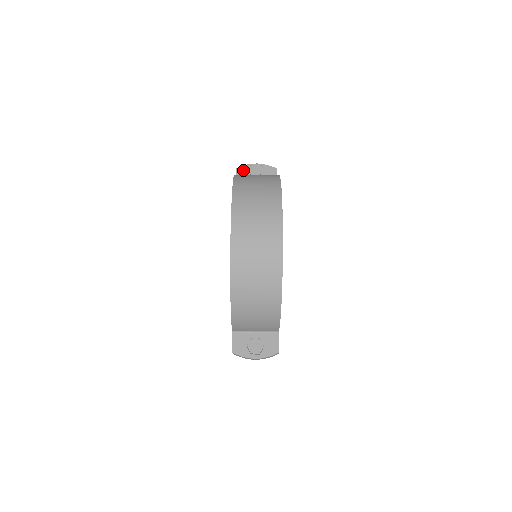
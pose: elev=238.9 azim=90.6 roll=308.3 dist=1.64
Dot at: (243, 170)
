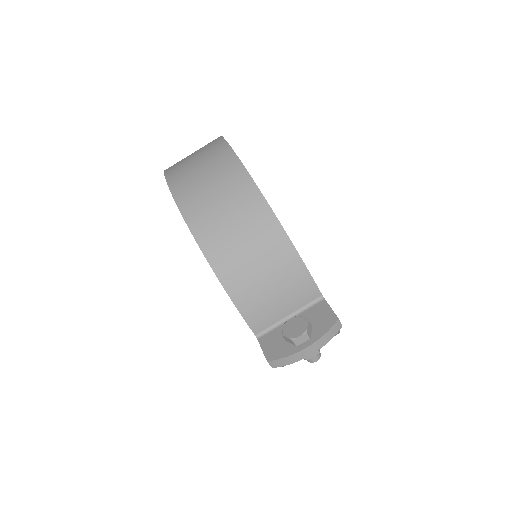
Dot at: occluded
